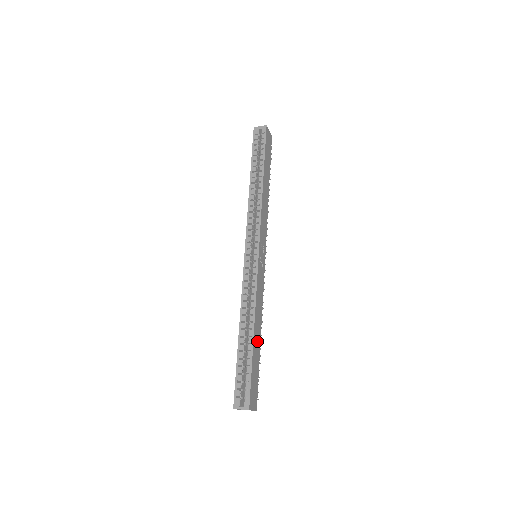
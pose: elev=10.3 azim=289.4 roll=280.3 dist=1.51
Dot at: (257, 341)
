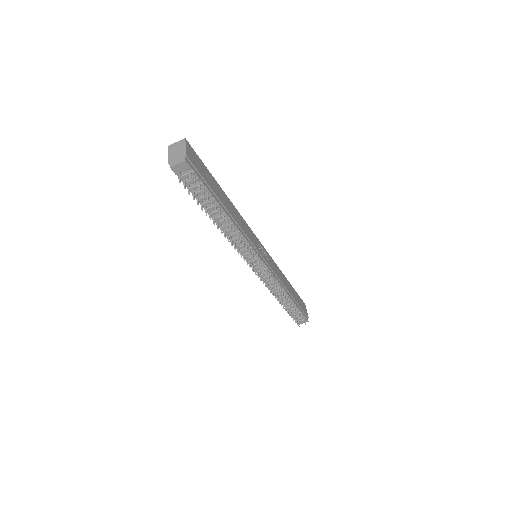
Dot at: (223, 199)
